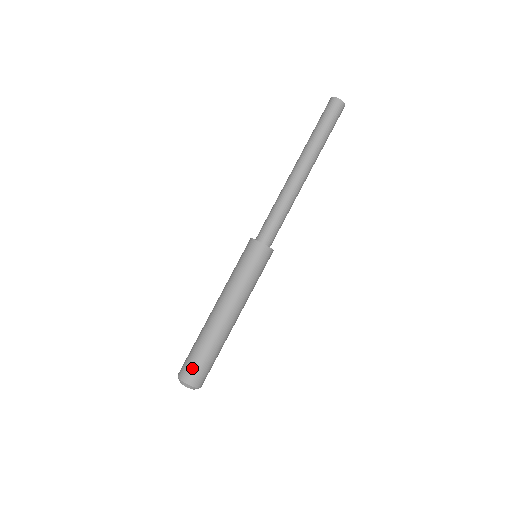
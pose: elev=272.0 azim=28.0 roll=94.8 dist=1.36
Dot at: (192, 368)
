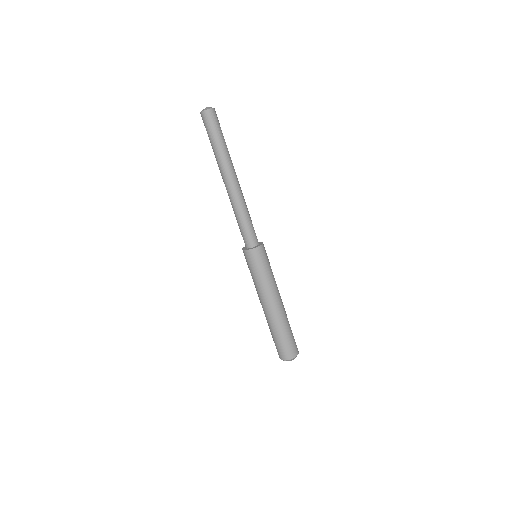
Dot at: (287, 349)
